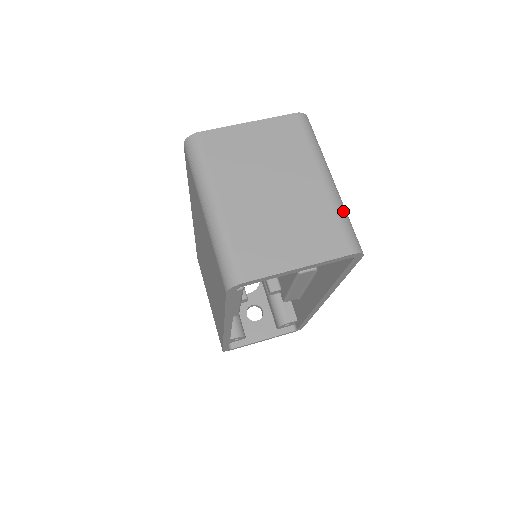
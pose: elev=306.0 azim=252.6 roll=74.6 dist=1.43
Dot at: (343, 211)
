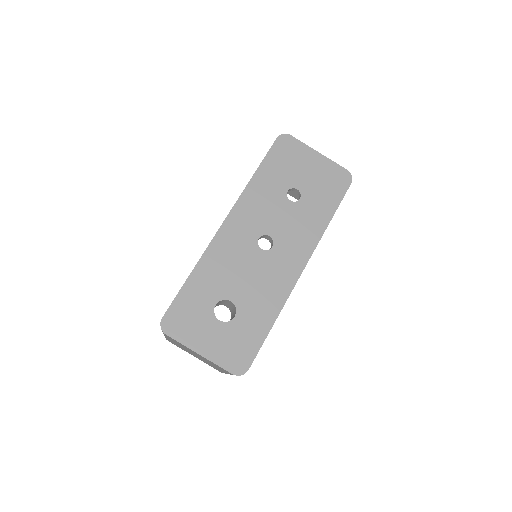
Dot at: occluded
